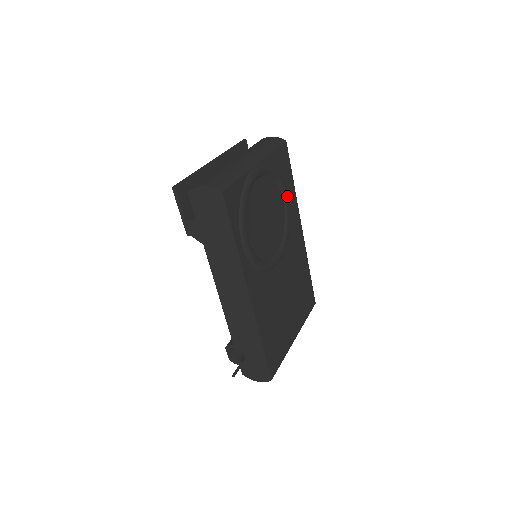
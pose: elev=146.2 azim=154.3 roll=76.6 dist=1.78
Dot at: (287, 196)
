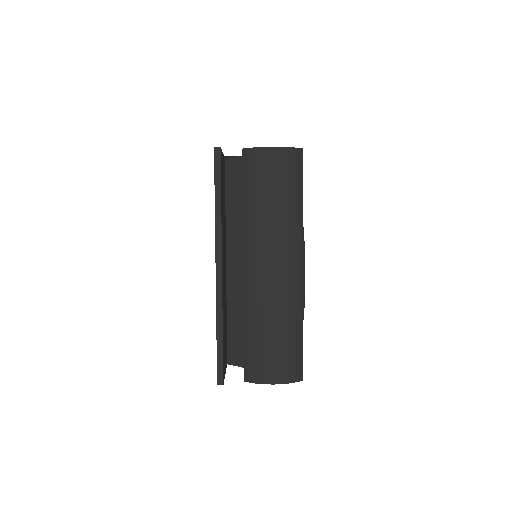
Dot at: occluded
